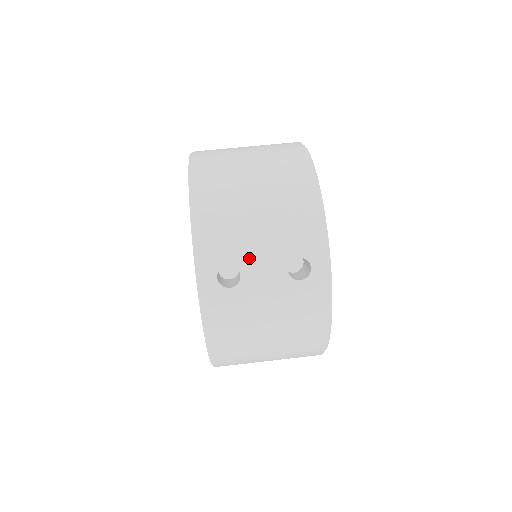
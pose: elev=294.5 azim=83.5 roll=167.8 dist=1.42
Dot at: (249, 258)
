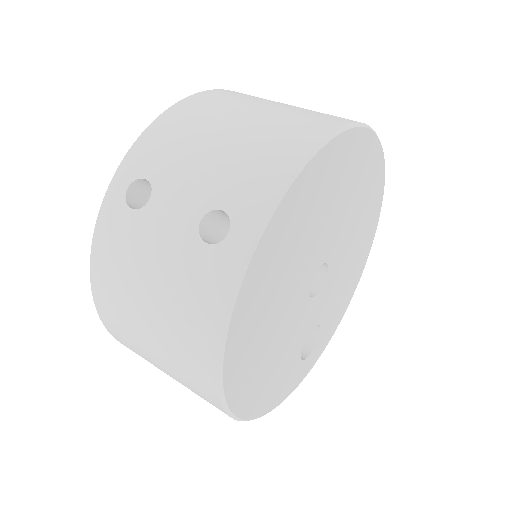
Dot at: (171, 182)
